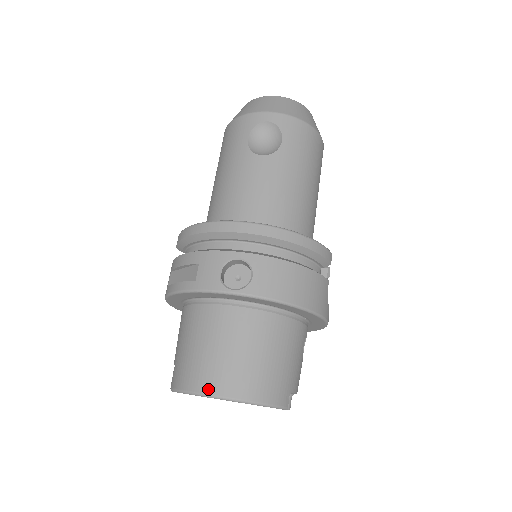
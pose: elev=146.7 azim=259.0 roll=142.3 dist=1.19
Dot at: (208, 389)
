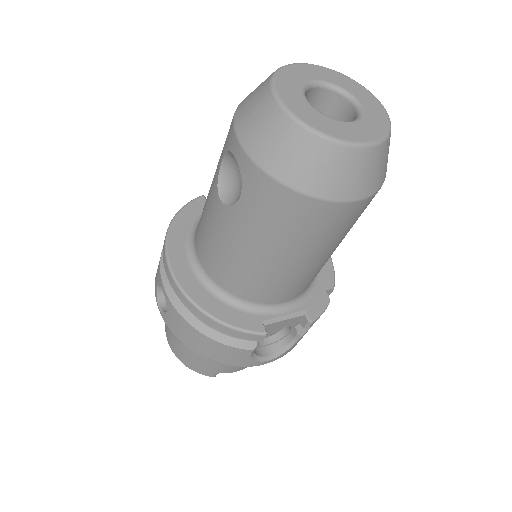
Dot at: (166, 330)
